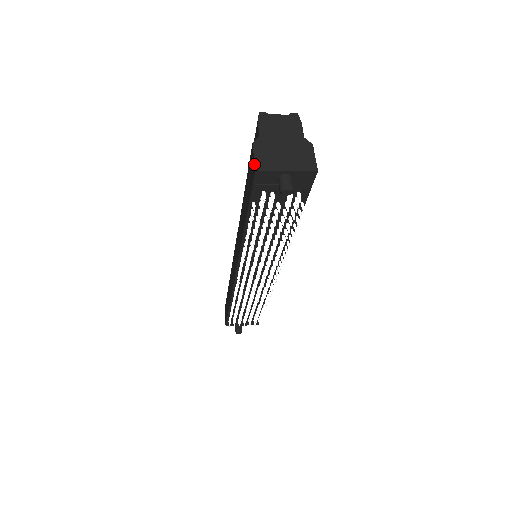
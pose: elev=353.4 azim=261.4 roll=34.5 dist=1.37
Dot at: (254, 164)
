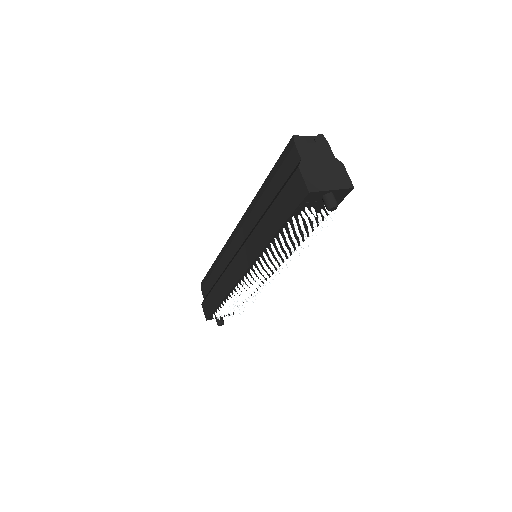
Dot at: (305, 186)
